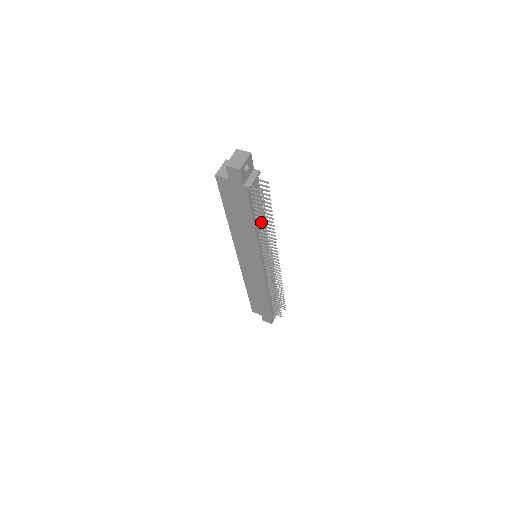
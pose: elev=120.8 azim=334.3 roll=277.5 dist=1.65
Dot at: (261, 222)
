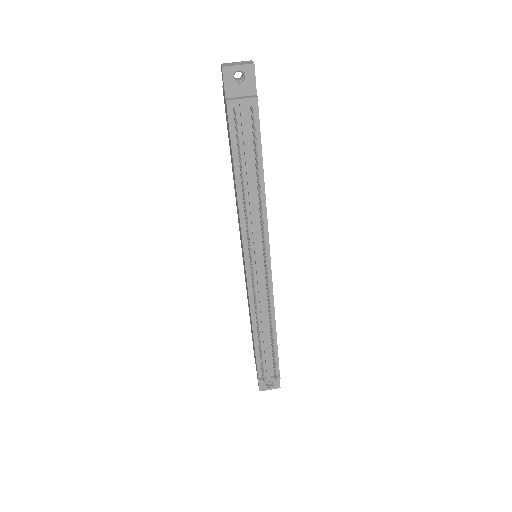
Dot at: (241, 177)
